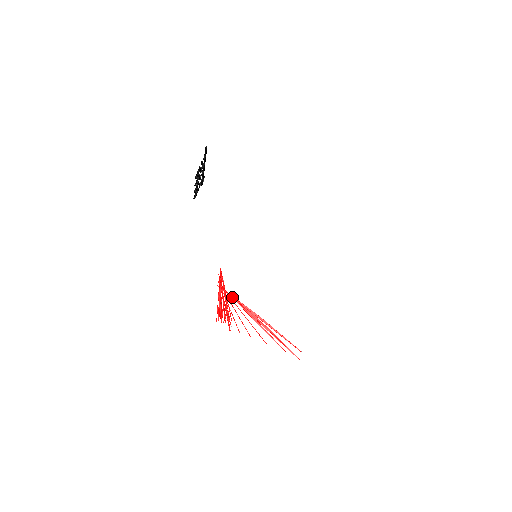
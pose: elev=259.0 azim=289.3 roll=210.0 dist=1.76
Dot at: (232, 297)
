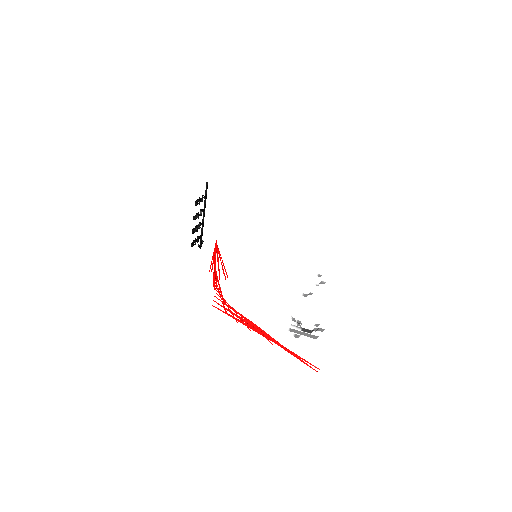
Dot at: (228, 306)
